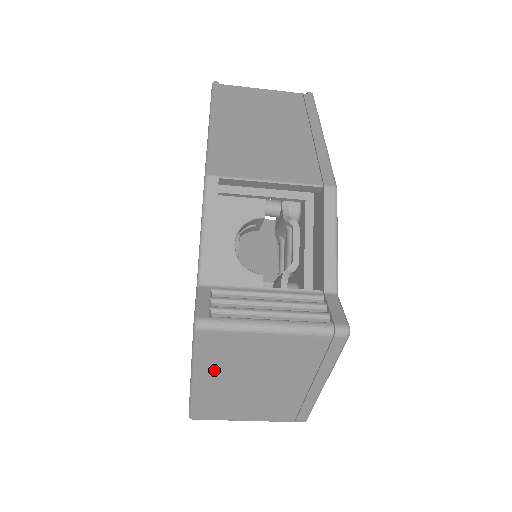
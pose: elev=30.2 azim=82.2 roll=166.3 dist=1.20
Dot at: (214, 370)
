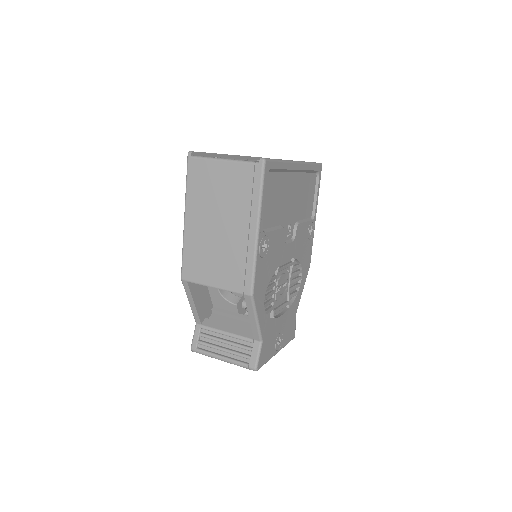
Dot at: occluded
